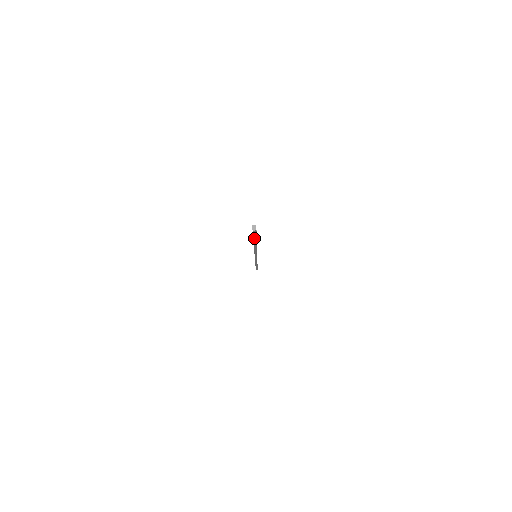
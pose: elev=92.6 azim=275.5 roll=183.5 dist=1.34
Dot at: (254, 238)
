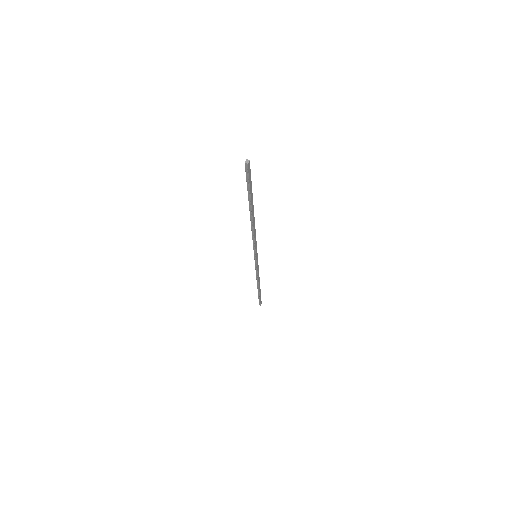
Dot at: (248, 187)
